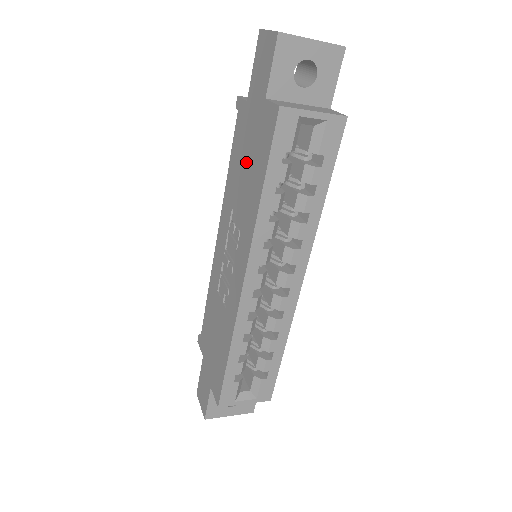
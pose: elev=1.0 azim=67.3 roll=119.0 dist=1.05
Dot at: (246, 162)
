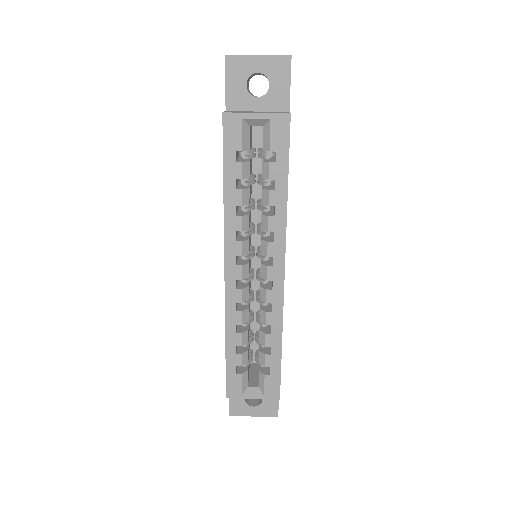
Dot at: occluded
